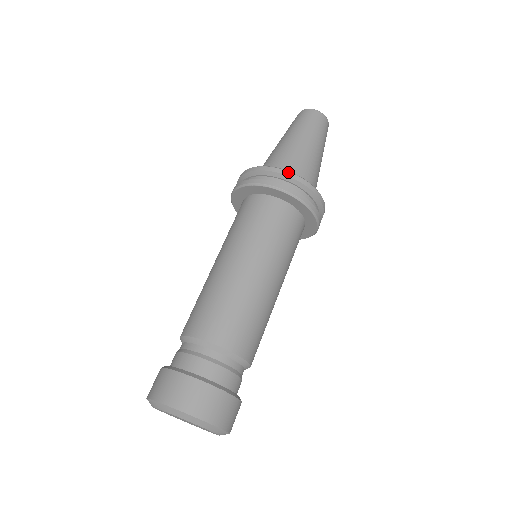
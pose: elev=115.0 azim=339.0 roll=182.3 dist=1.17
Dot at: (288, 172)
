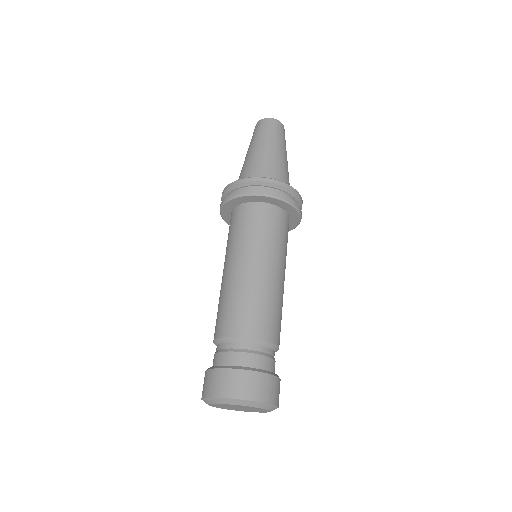
Dot at: (256, 178)
